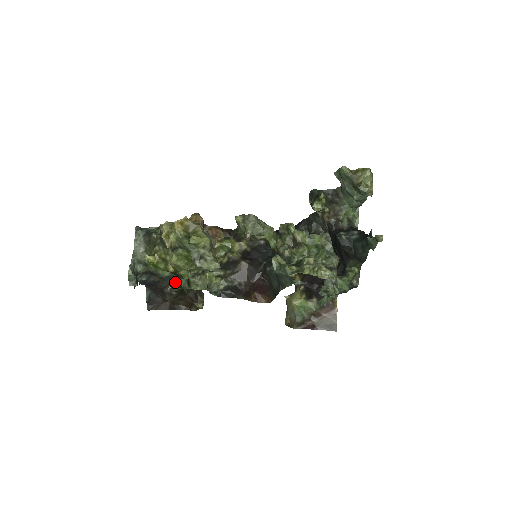
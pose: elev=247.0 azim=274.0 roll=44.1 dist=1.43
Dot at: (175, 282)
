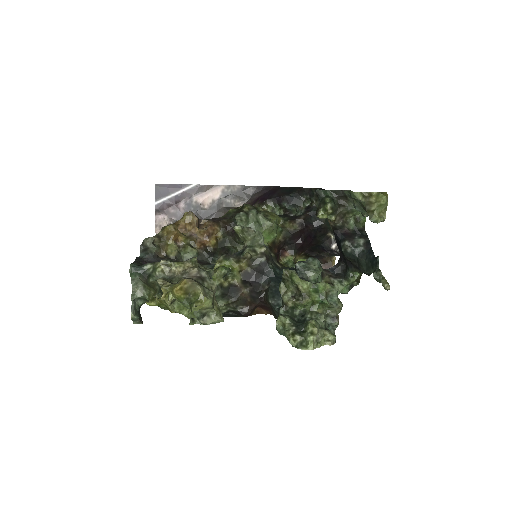
Dot at: occluded
